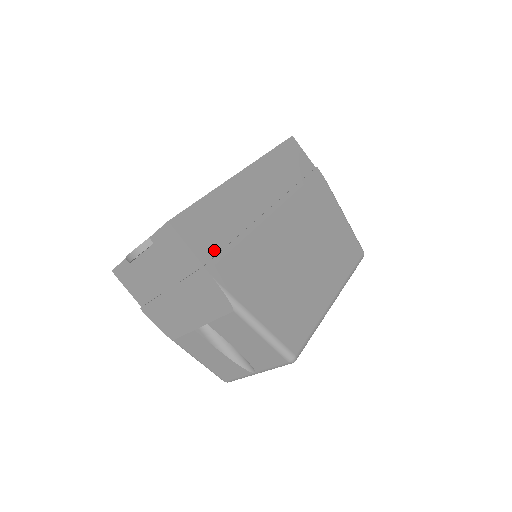
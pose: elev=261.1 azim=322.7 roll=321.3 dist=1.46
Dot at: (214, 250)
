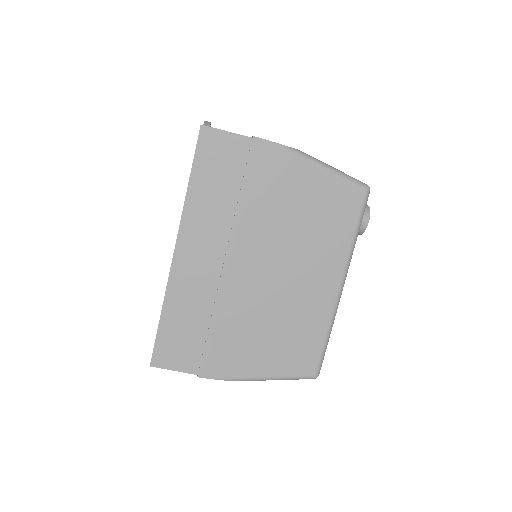
Dot at: (197, 355)
